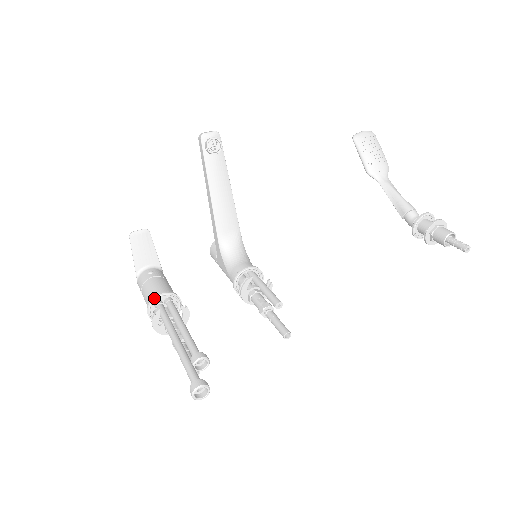
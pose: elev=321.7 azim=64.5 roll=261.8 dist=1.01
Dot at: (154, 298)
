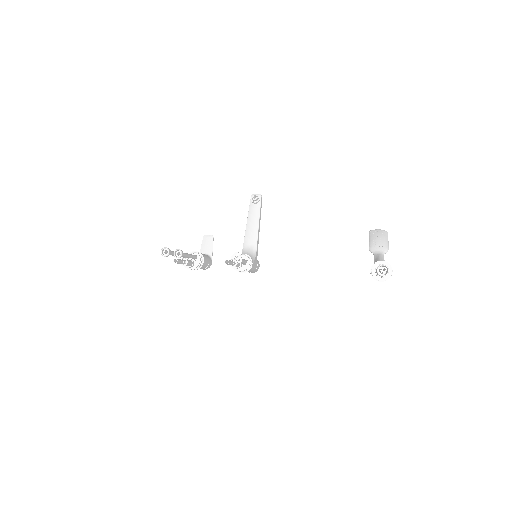
Dot at: (191, 252)
